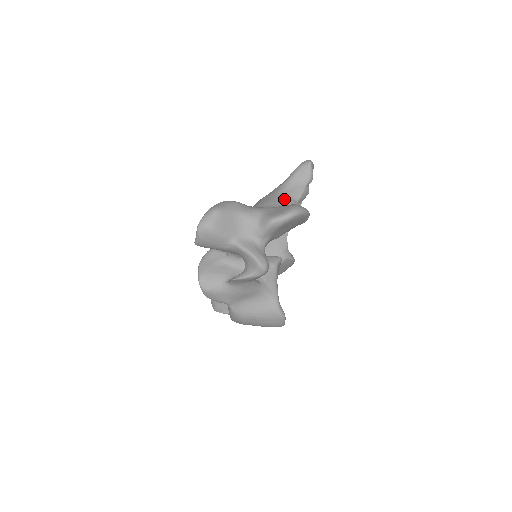
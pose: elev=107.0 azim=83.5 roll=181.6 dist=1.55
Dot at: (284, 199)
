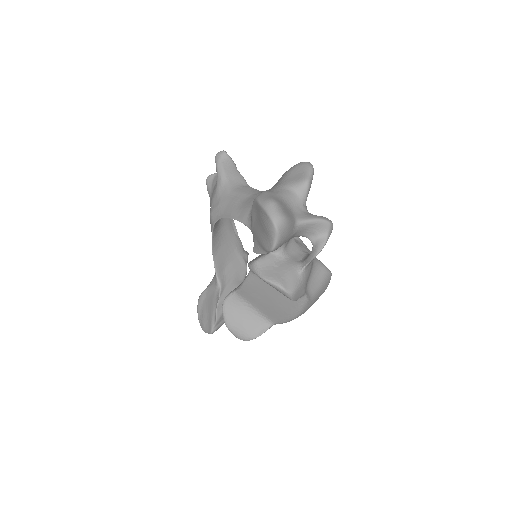
Dot at: (242, 189)
